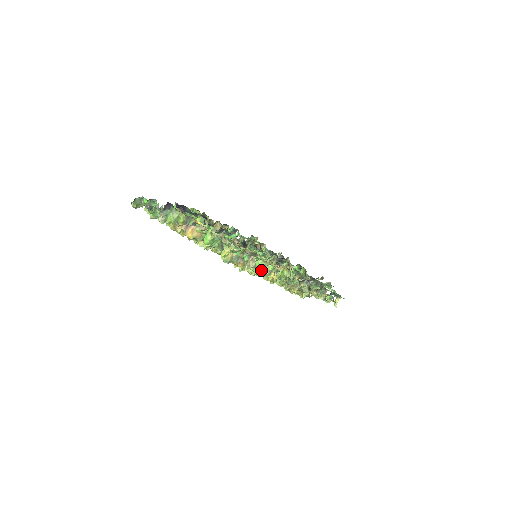
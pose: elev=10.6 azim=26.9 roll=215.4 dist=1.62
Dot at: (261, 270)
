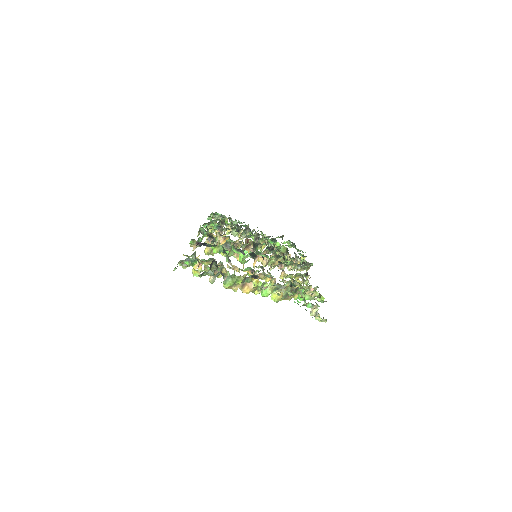
Dot at: occluded
